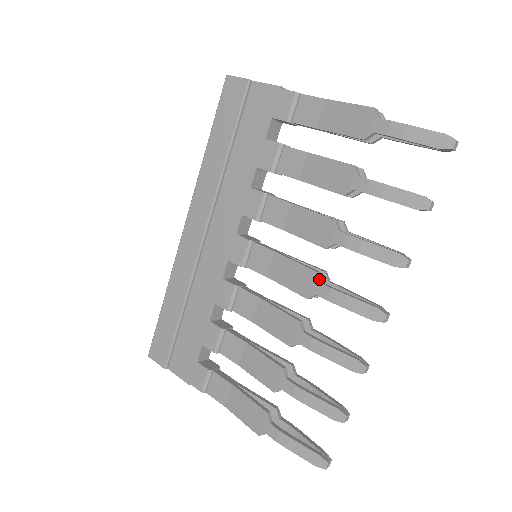
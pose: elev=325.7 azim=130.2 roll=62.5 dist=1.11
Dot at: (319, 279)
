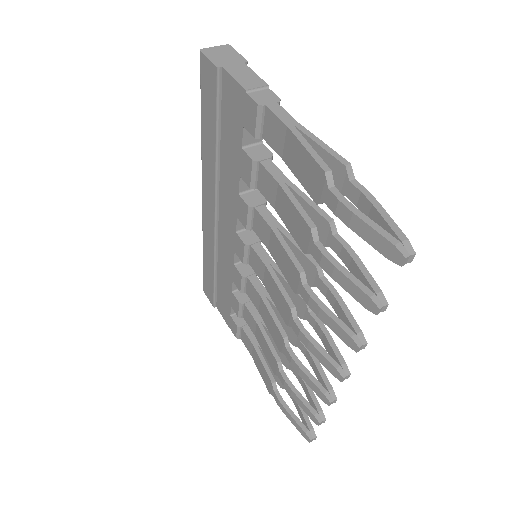
Dot at: (292, 316)
